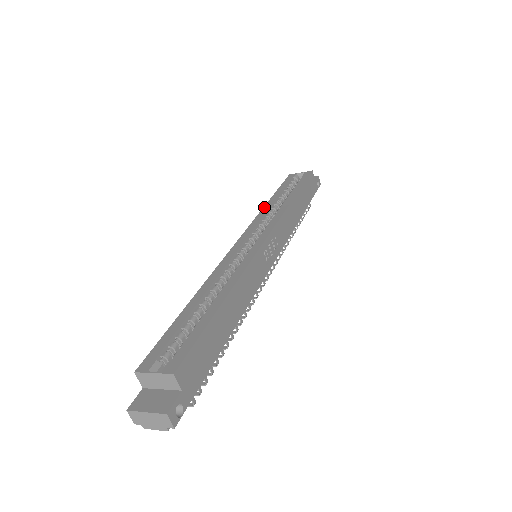
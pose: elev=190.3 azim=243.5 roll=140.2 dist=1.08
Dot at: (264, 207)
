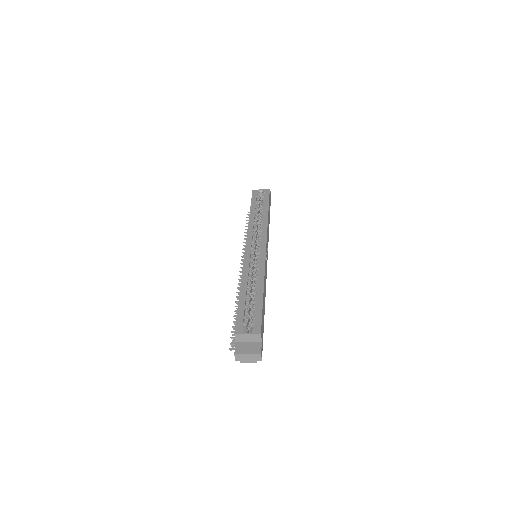
Dot at: (249, 219)
